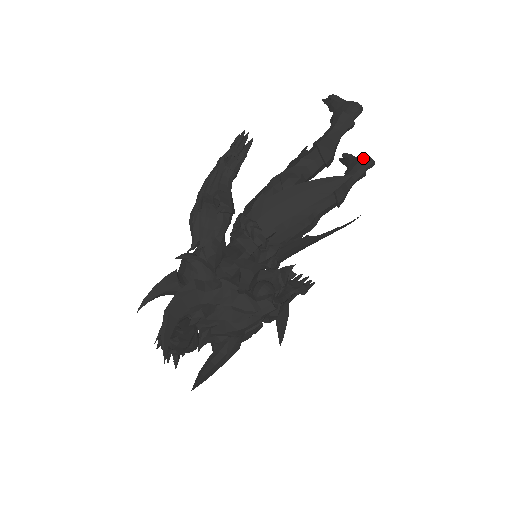
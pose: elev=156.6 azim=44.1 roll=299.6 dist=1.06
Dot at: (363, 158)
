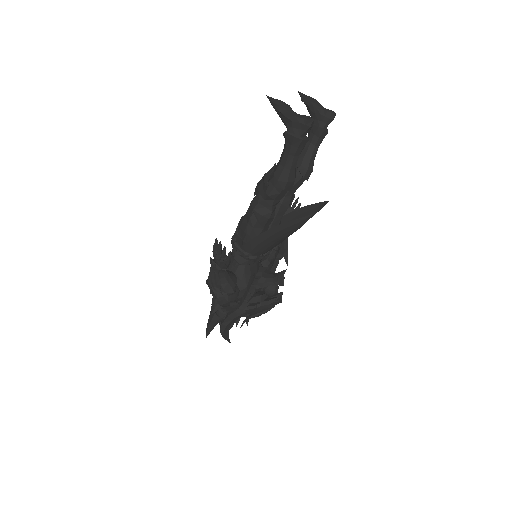
Dot at: (323, 115)
